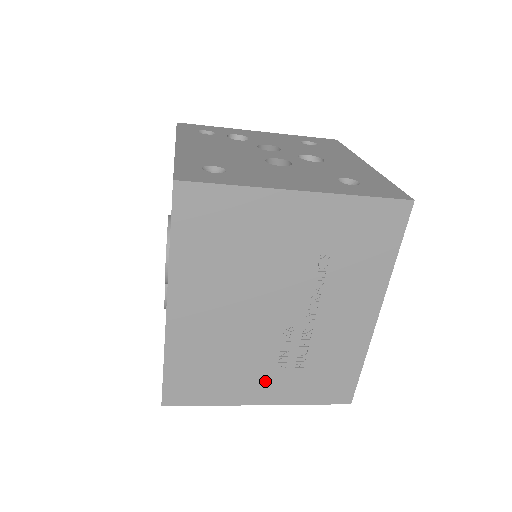
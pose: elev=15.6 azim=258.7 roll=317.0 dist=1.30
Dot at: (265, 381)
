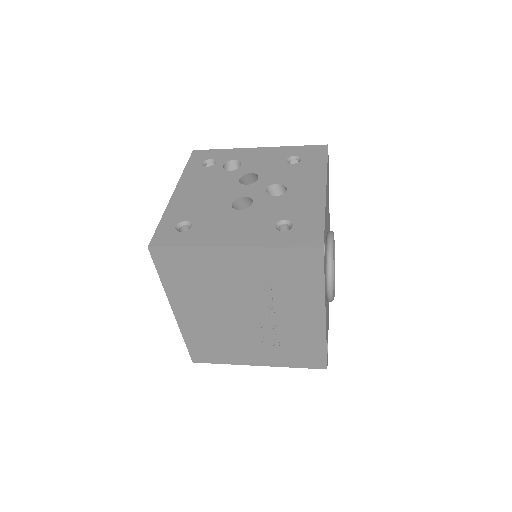
Dot at: (256, 353)
